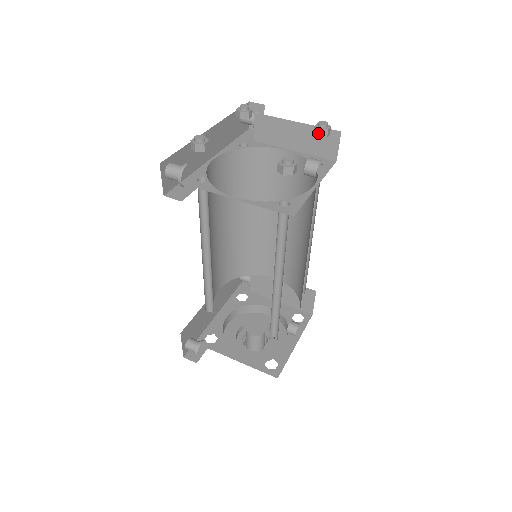
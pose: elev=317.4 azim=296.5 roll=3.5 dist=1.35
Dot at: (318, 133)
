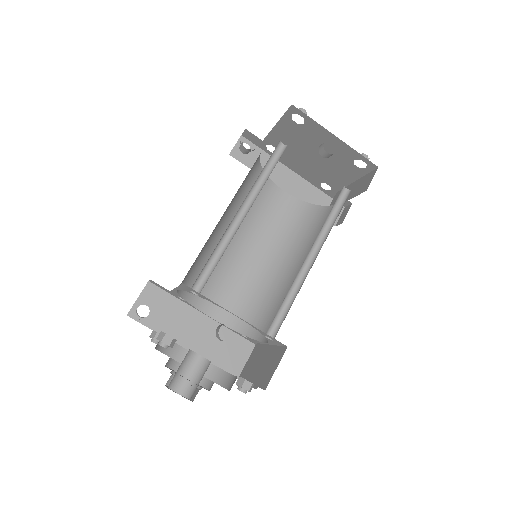
Dot at: (355, 158)
